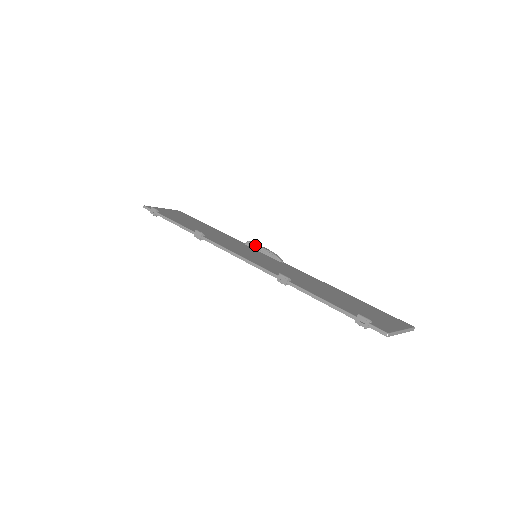
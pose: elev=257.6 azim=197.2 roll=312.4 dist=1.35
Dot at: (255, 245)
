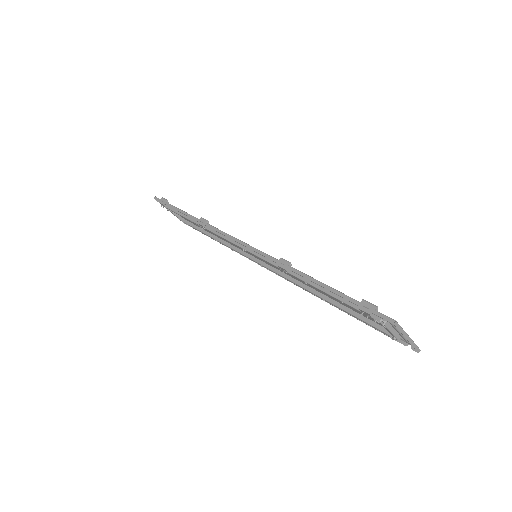
Dot at: occluded
